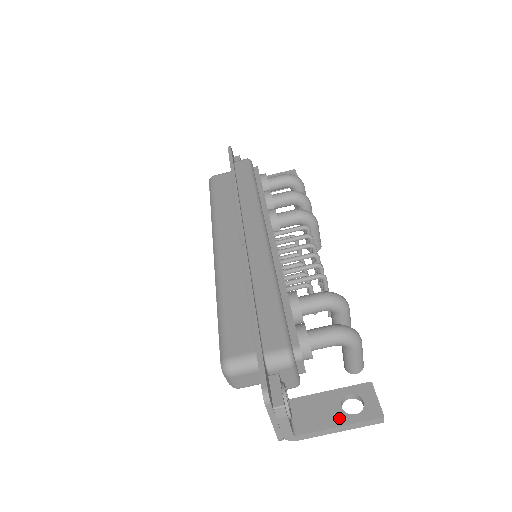
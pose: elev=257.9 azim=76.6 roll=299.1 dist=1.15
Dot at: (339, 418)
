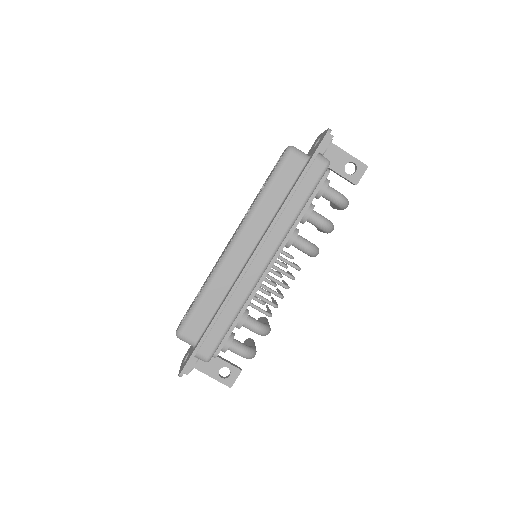
Dot at: (214, 374)
